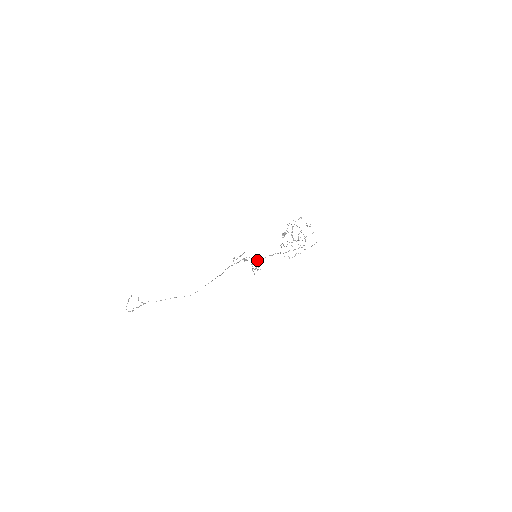
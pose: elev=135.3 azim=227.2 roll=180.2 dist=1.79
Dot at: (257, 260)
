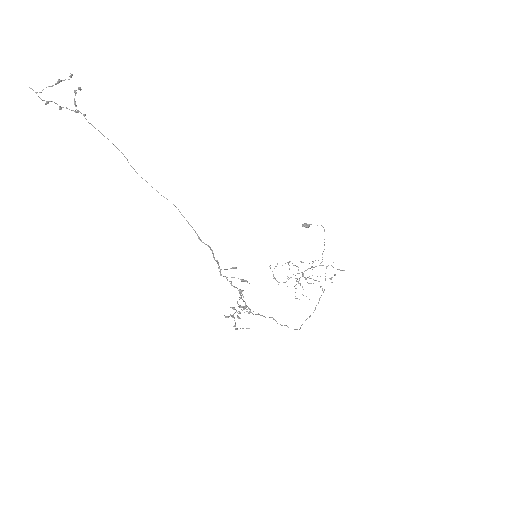
Dot at: (249, 311)
